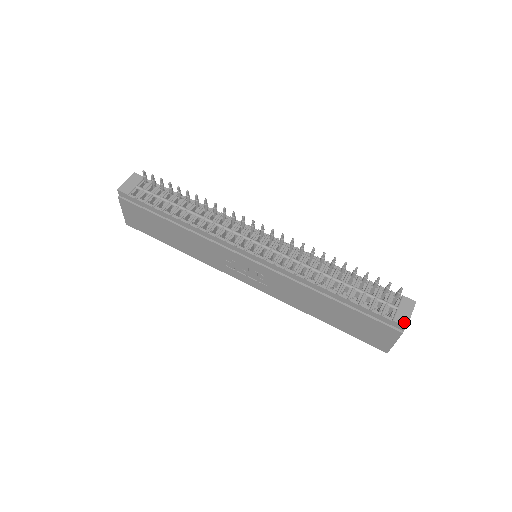
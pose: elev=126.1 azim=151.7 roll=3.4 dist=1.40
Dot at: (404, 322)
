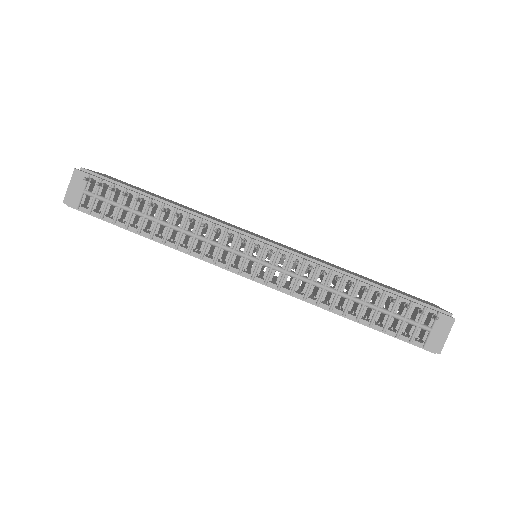
Dot at: (437, 349)
